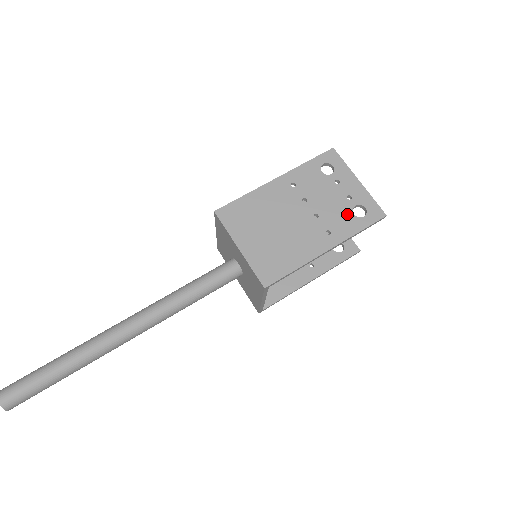
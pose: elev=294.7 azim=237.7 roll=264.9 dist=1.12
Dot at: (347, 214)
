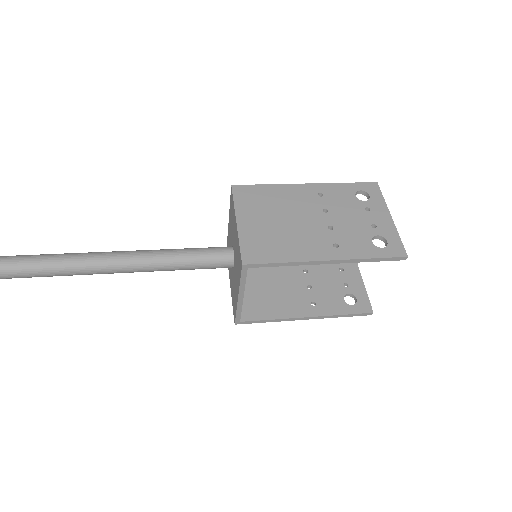
Dot at: (365, 238)
